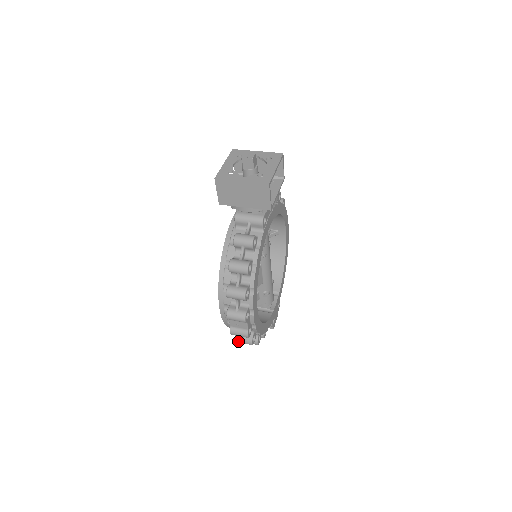
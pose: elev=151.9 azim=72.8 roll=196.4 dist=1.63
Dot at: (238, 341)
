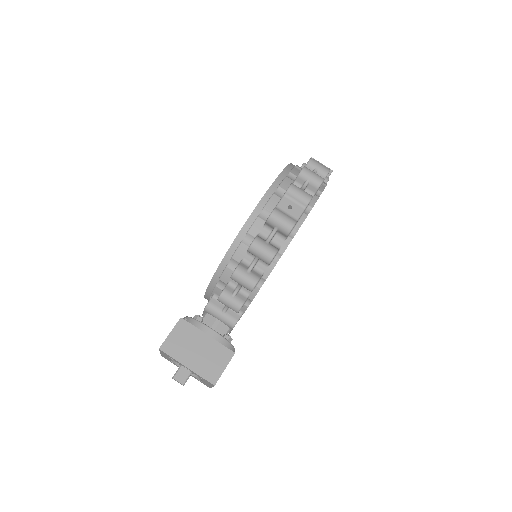
Dot at: occluded
